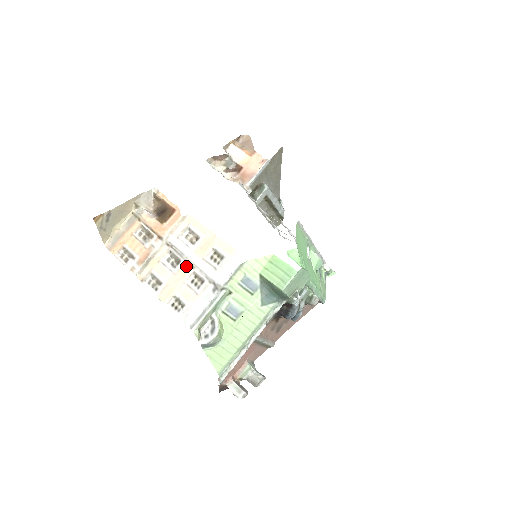
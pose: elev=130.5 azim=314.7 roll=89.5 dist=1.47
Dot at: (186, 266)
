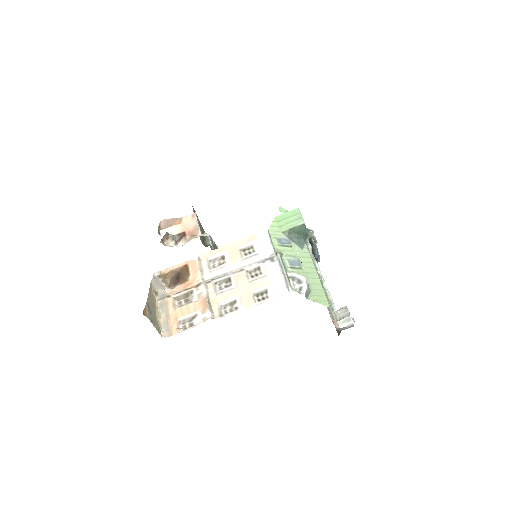
Dot at: (237, 275)
